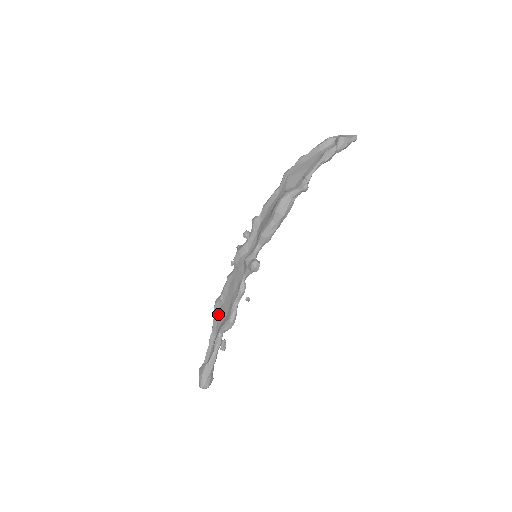
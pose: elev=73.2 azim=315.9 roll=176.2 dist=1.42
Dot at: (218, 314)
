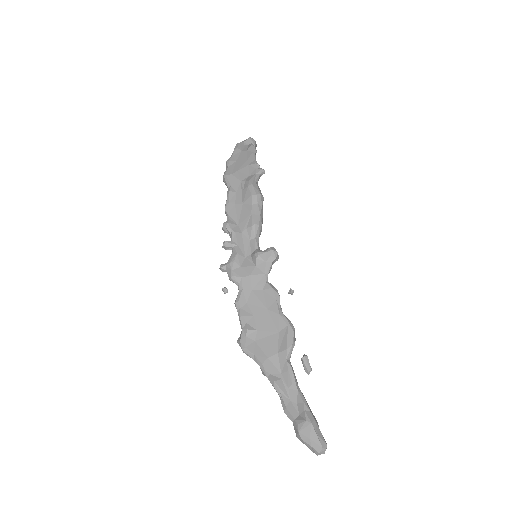
Dot at: (260, 349)
